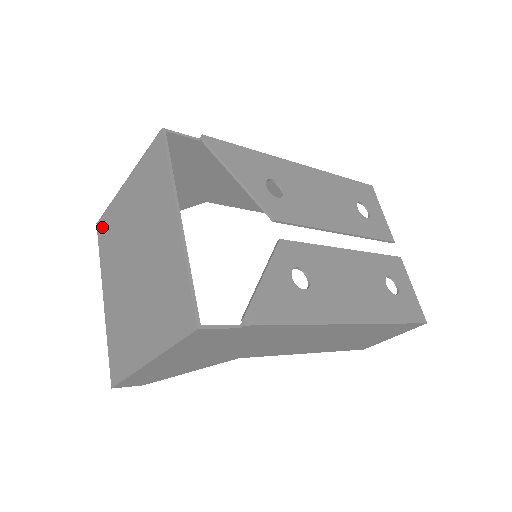
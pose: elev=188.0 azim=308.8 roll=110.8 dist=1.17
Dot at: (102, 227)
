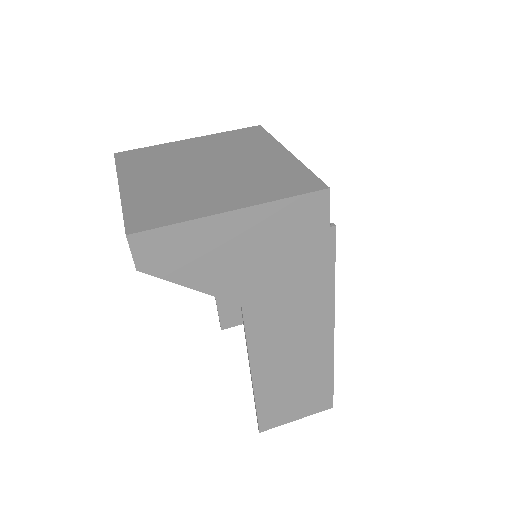
Dot at: (129, 154)
